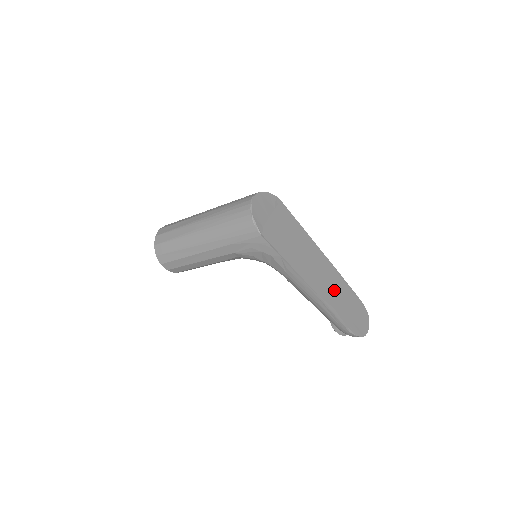
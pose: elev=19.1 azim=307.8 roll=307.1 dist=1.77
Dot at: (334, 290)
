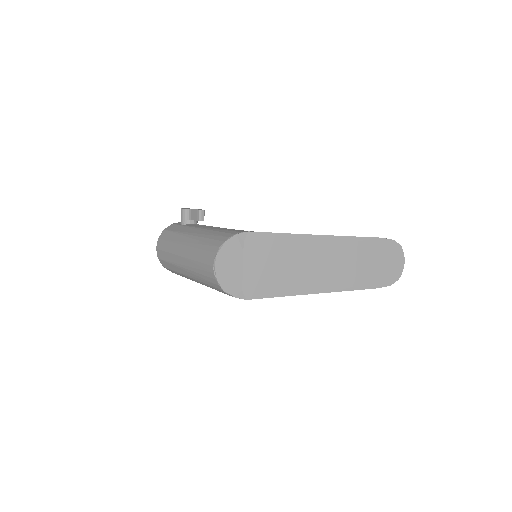
Dot at: (349, 265)
